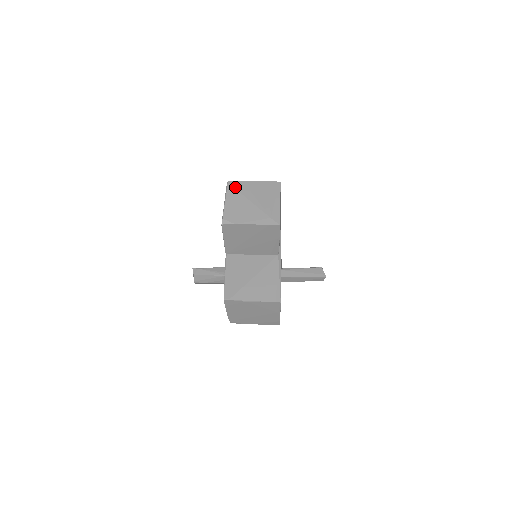
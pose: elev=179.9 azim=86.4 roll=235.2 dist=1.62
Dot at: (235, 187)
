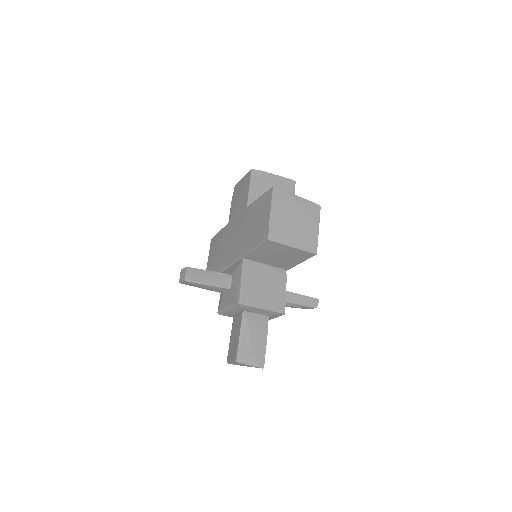
Dot at: occluded
